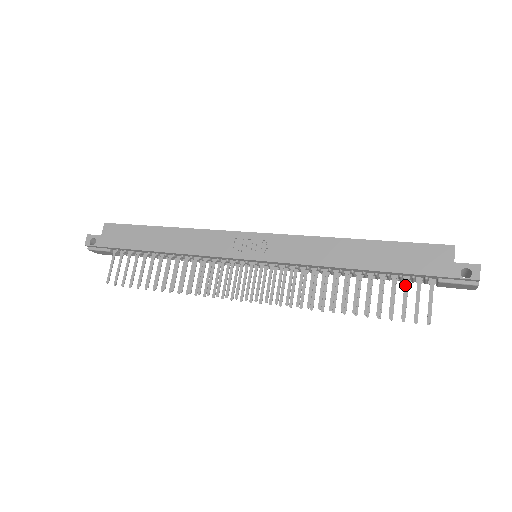
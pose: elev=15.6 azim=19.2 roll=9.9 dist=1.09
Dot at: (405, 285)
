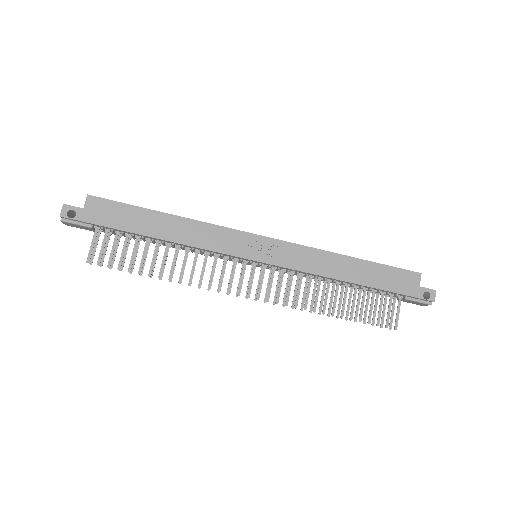
Dot at: (381, 299)
